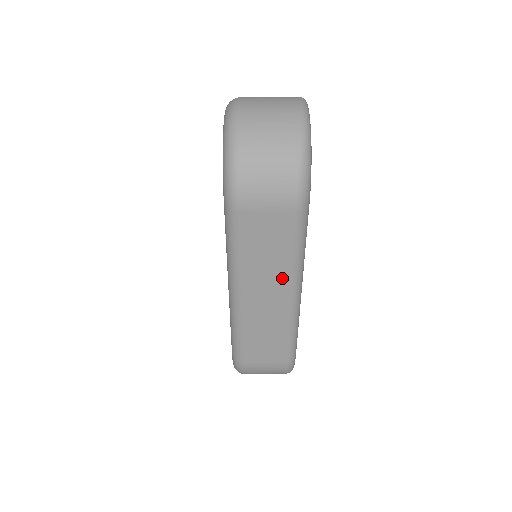
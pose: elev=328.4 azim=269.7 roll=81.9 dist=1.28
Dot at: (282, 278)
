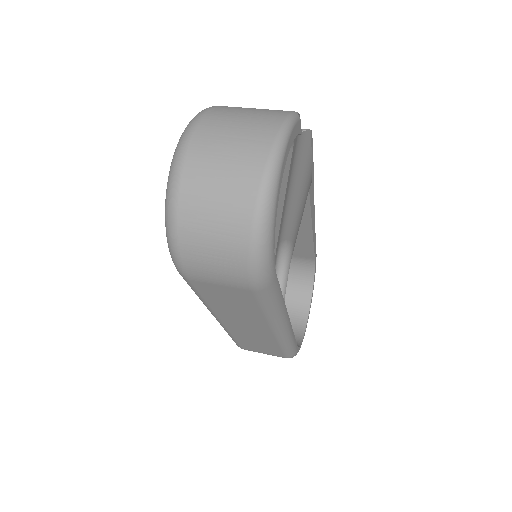
Dot at: (258, 321)
